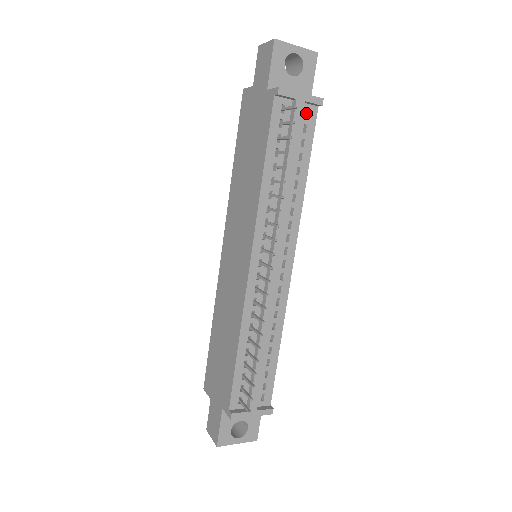
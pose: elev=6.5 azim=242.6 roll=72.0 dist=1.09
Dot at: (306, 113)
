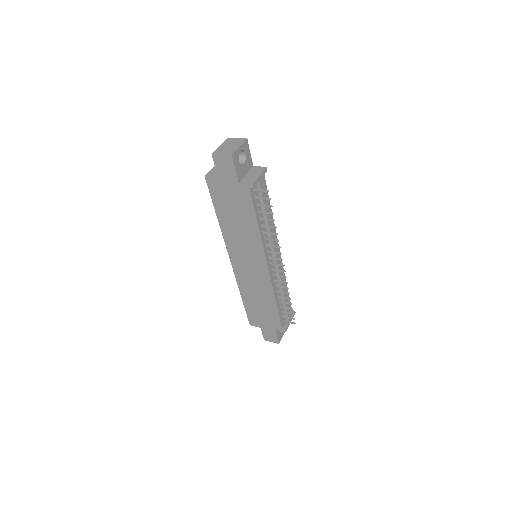
Dot at: occluded
